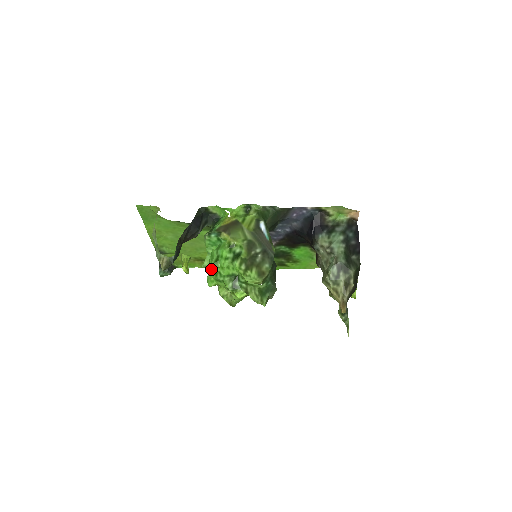
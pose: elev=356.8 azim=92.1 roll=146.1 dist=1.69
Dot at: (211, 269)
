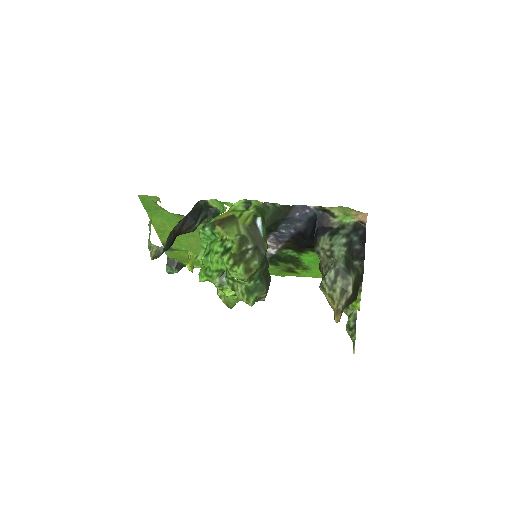
Dot at: occluded
